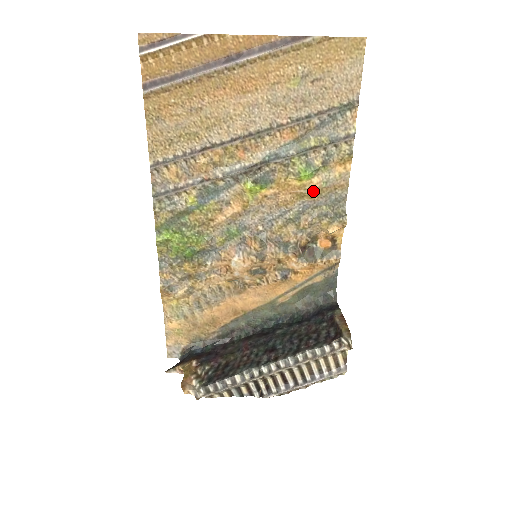
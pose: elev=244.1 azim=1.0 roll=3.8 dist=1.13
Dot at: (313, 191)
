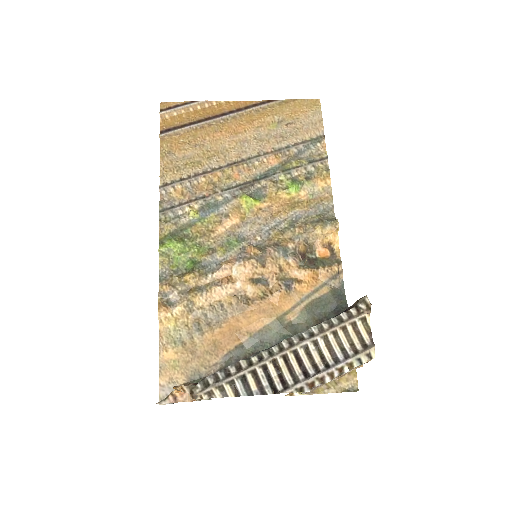
Dot at: (302, 202)
